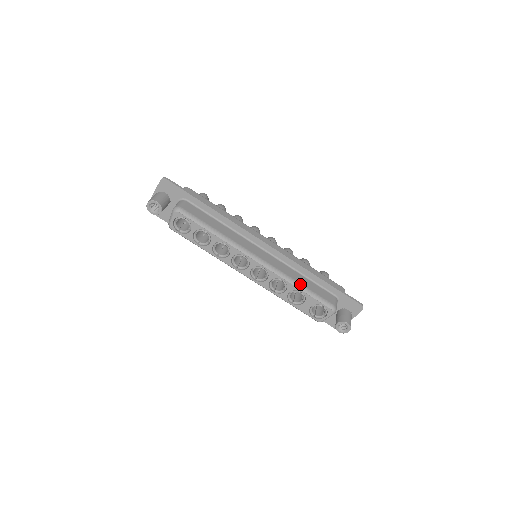
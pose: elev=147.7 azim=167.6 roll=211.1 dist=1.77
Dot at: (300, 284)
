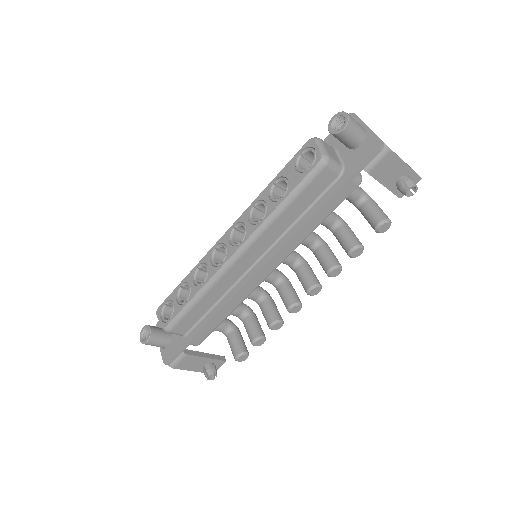
Dot at: occluded
